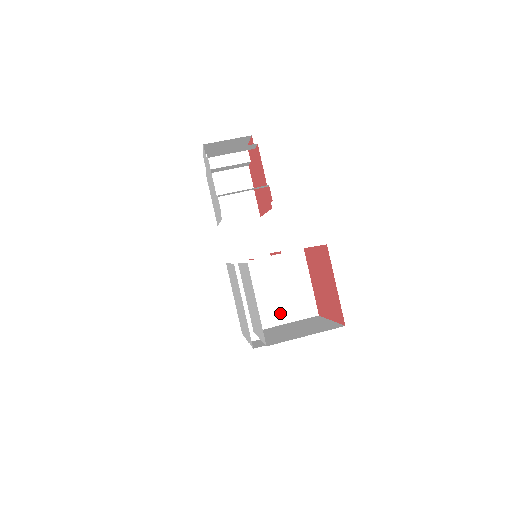
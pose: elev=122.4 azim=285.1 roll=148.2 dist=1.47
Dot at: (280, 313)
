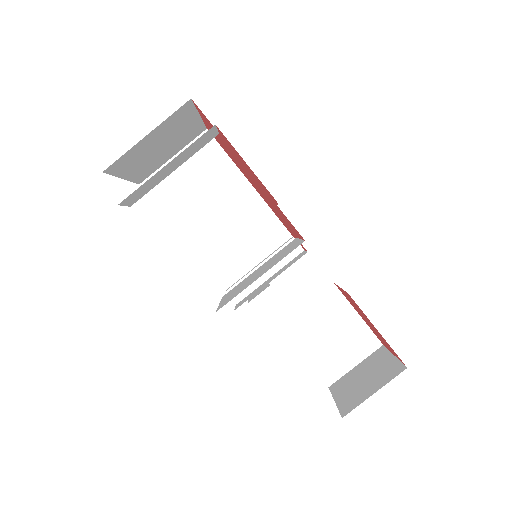
Dot at: occluded
